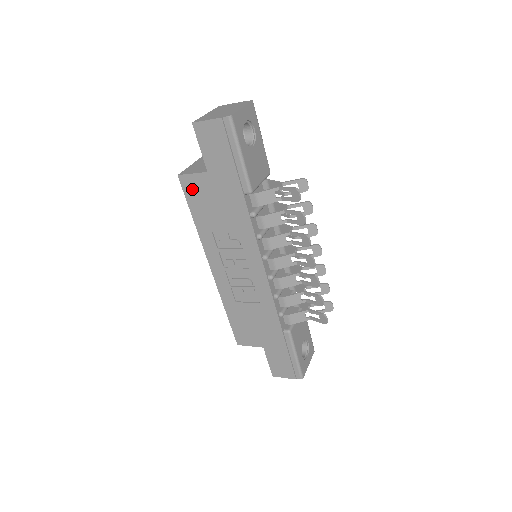
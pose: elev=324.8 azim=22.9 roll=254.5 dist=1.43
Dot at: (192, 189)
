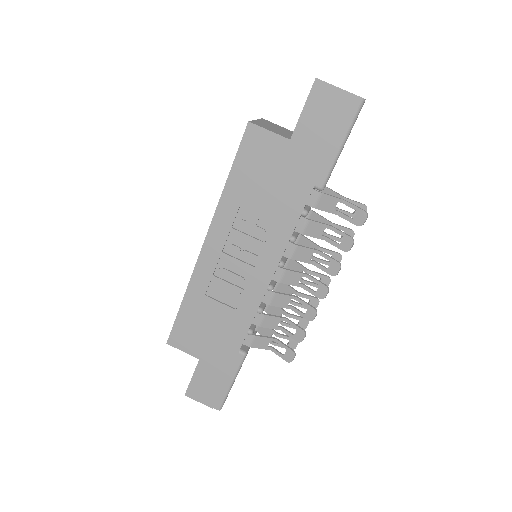
Dot at: (254, 147)
